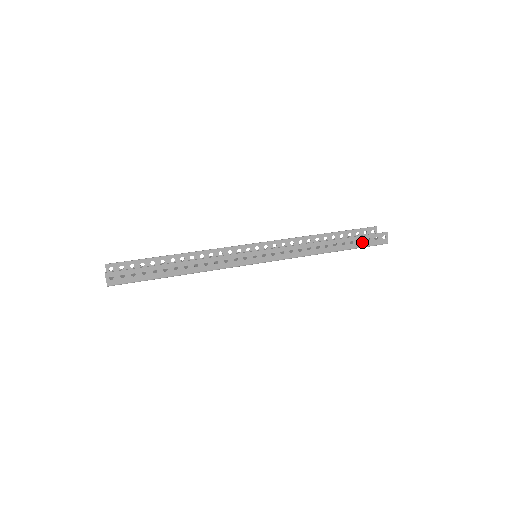
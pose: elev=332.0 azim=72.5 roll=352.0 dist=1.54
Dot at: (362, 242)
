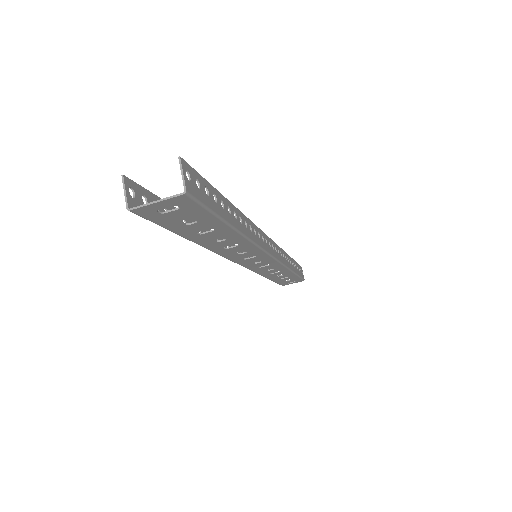
Dot at: (298, 270)
